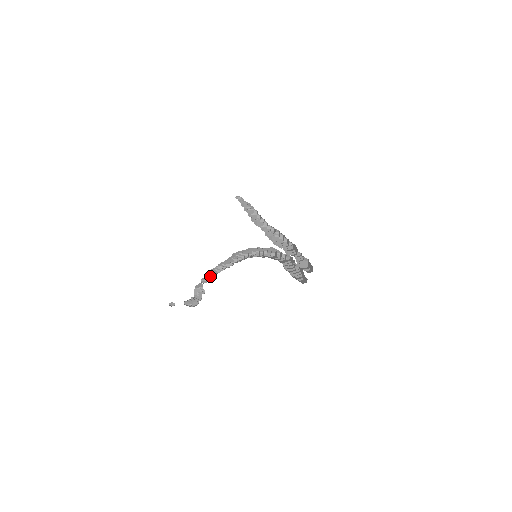
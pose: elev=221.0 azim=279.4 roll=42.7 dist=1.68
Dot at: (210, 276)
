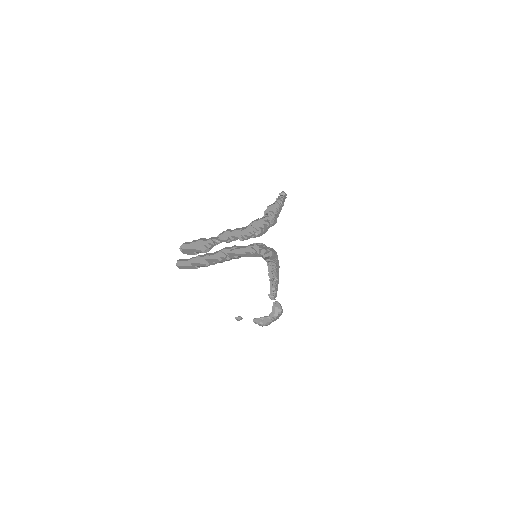
Dot at: (276, 291)
